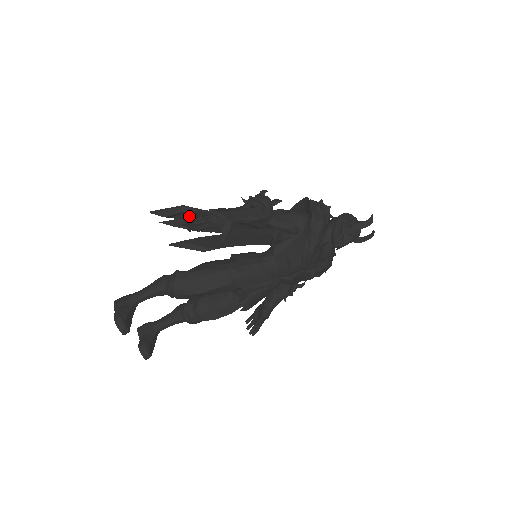
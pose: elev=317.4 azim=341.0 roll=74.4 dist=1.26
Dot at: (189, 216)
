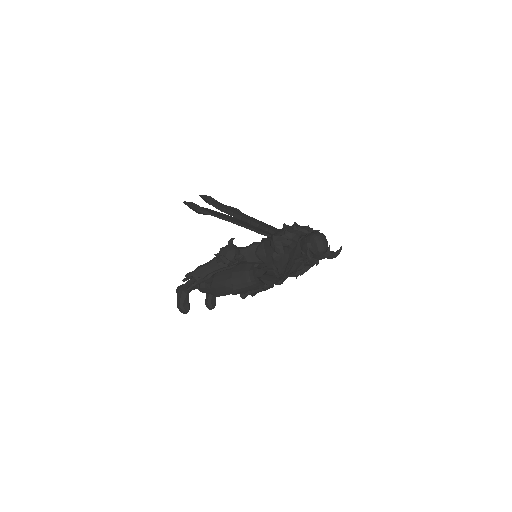
Dot at: occluded
